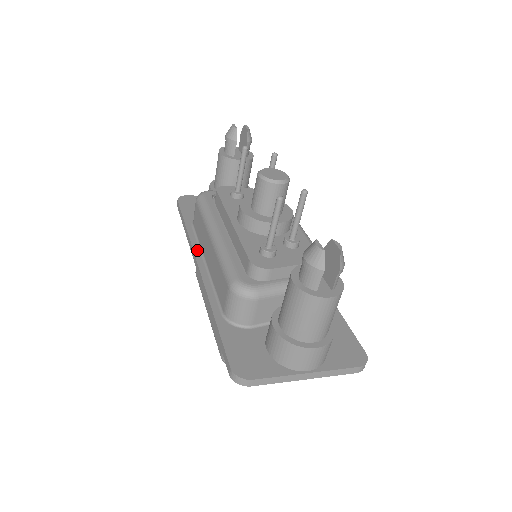
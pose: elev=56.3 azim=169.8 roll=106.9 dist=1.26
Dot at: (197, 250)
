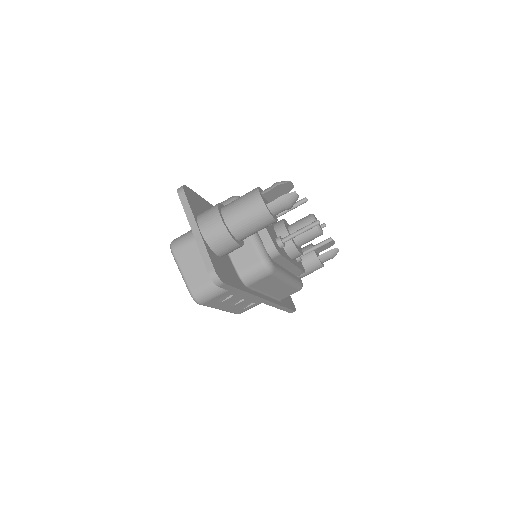
Dot at: occluded
